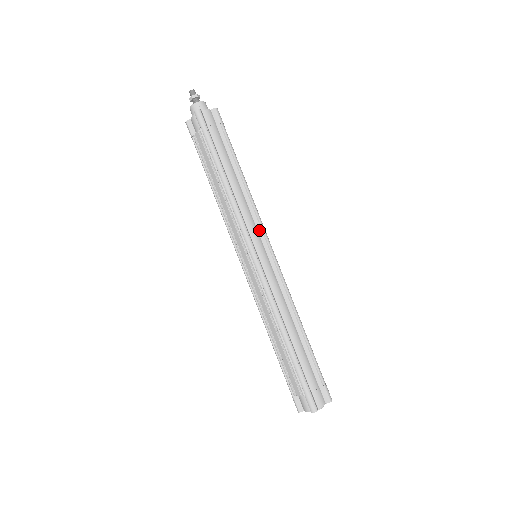
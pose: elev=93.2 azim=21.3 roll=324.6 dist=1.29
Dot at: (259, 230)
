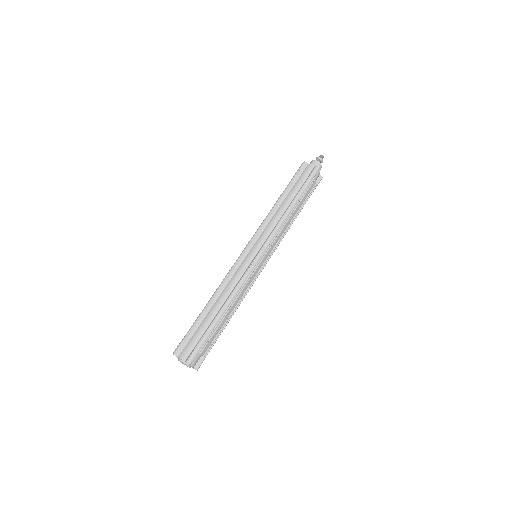
Dot at: (267, 239)
